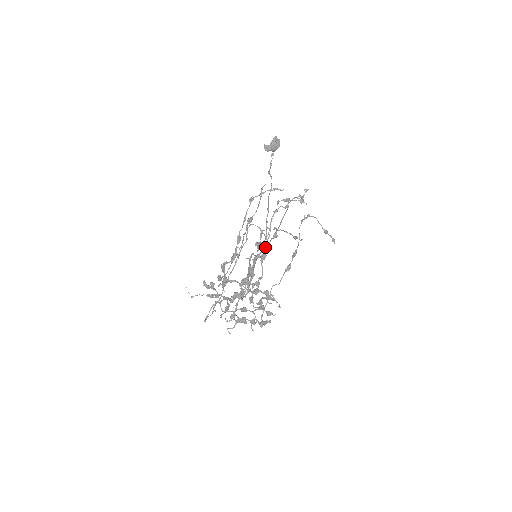
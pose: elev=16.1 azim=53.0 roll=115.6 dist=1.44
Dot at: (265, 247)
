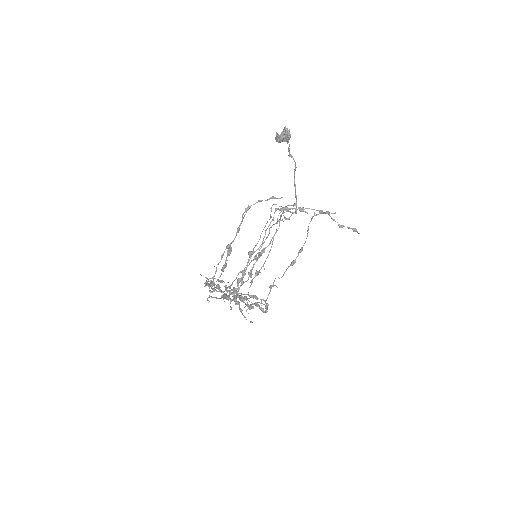
Dot at: (242, 271)
